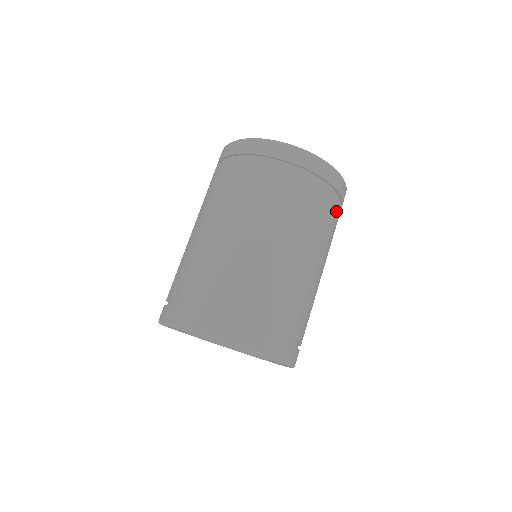
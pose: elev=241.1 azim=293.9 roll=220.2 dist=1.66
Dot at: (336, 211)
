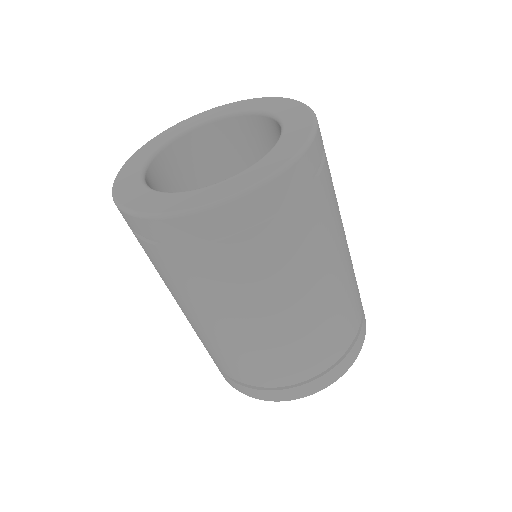
Dot at: (283, 230)
